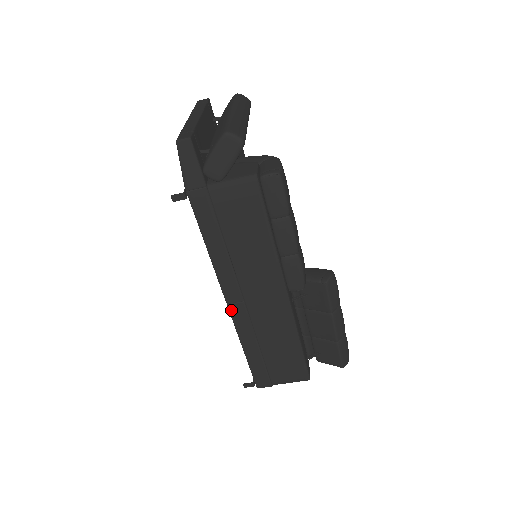
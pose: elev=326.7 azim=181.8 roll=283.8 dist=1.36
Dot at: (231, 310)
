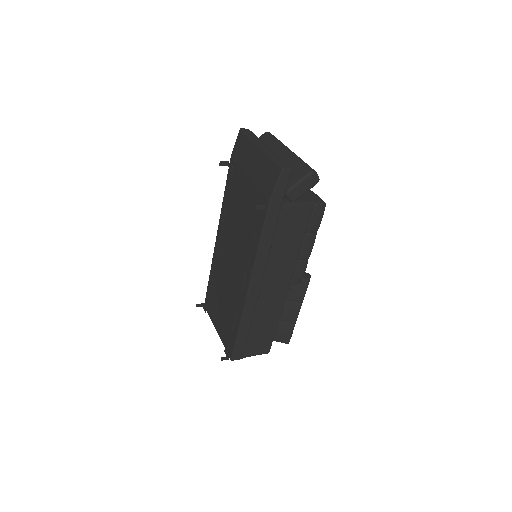
Dot at: (248, 296)
